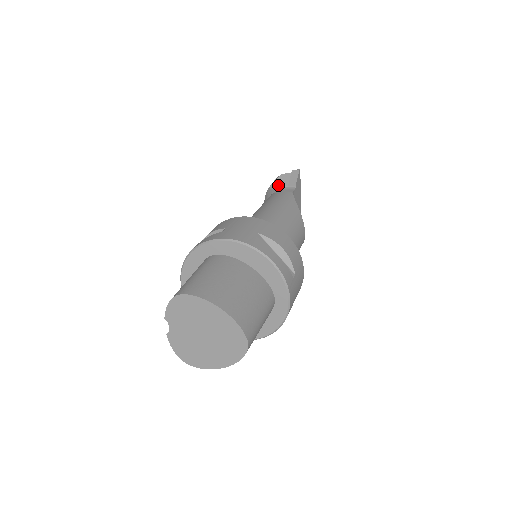
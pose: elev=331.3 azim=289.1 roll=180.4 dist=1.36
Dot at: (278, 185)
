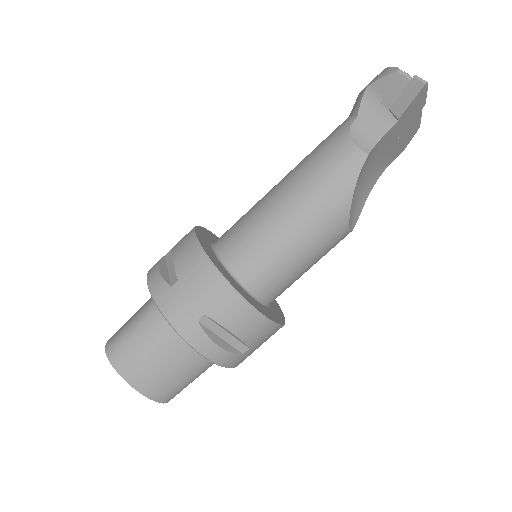
Dot at: (378, 95)
